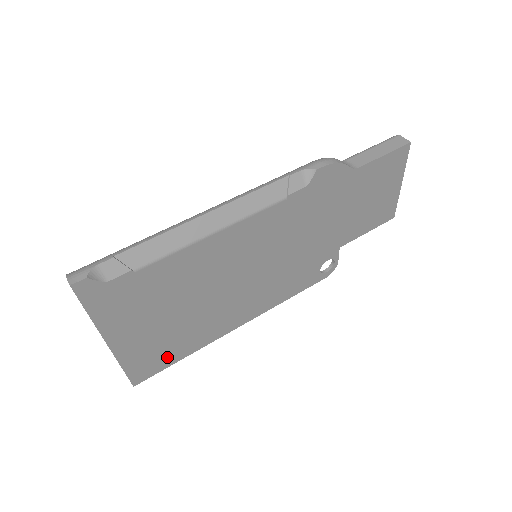
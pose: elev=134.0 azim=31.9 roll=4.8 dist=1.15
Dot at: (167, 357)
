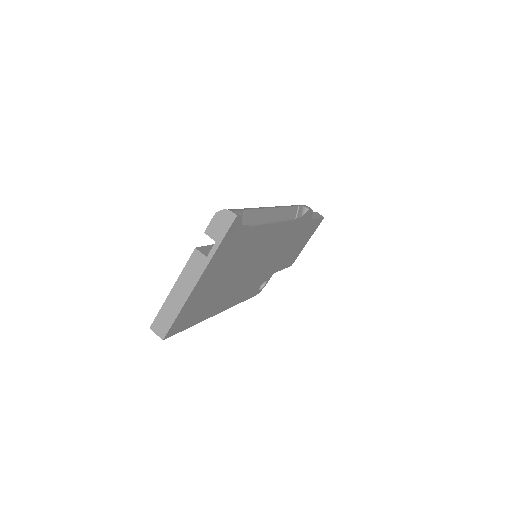
Dot at: (191, 319)
